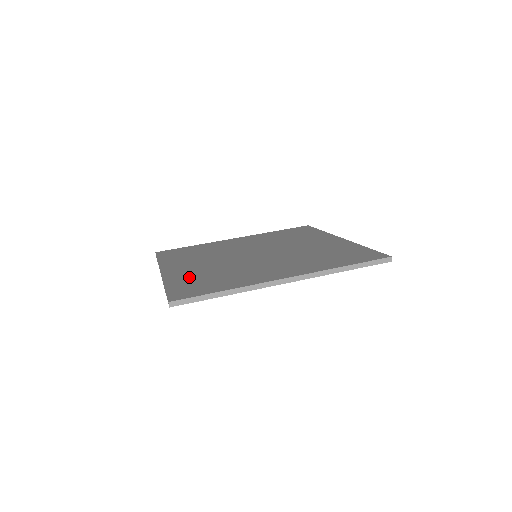
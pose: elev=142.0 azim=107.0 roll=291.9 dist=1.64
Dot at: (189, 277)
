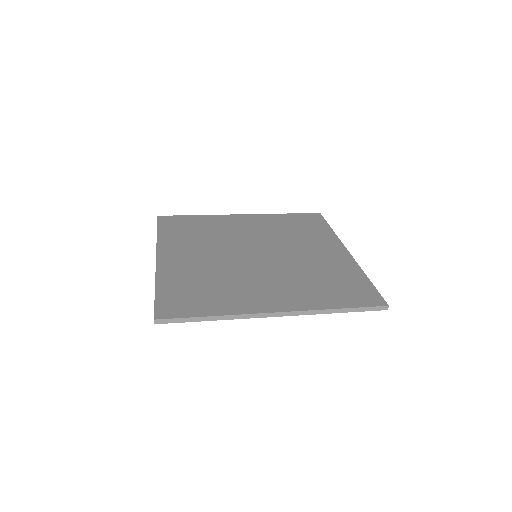
Dot at: (182, 278)
